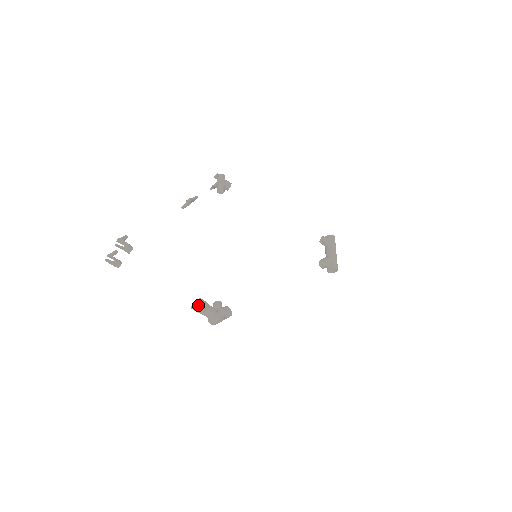
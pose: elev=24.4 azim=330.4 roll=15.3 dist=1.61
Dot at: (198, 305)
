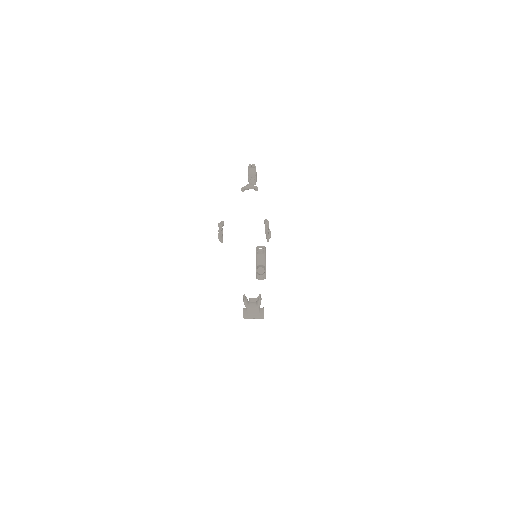
Dot at: (259, 301)
